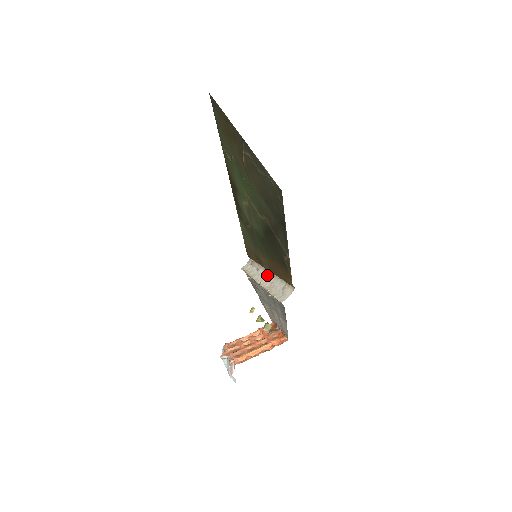
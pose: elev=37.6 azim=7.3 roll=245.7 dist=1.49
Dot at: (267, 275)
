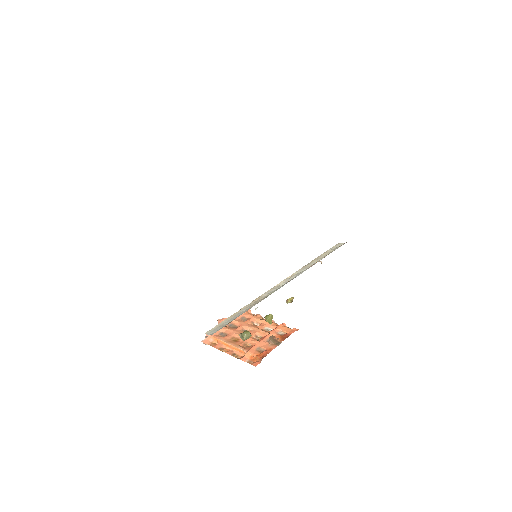
Dot at: occluded
